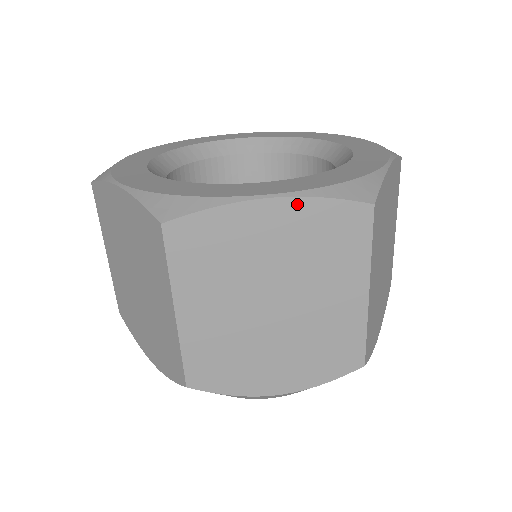
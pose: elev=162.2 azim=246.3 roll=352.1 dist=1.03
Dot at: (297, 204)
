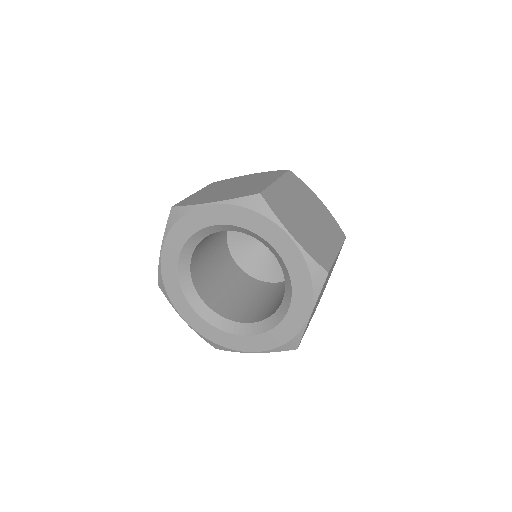
Dot at: (264, 351)
